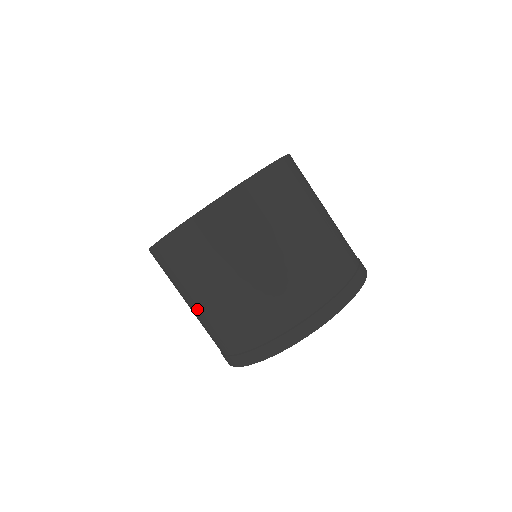
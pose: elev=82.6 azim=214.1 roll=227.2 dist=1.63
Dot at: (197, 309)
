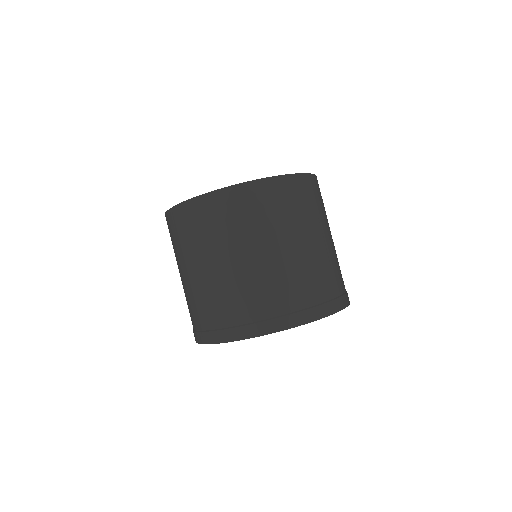
Dot at: (210, 272)
